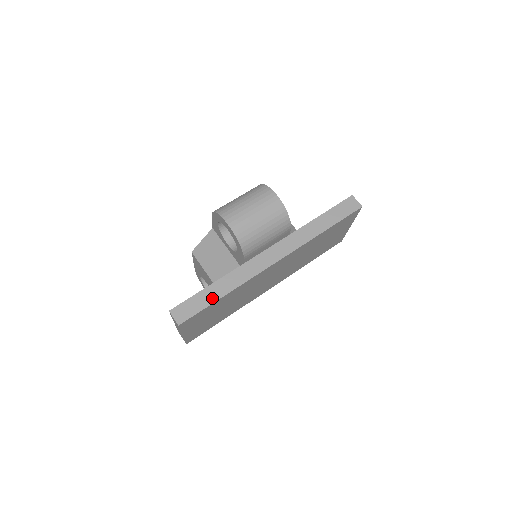
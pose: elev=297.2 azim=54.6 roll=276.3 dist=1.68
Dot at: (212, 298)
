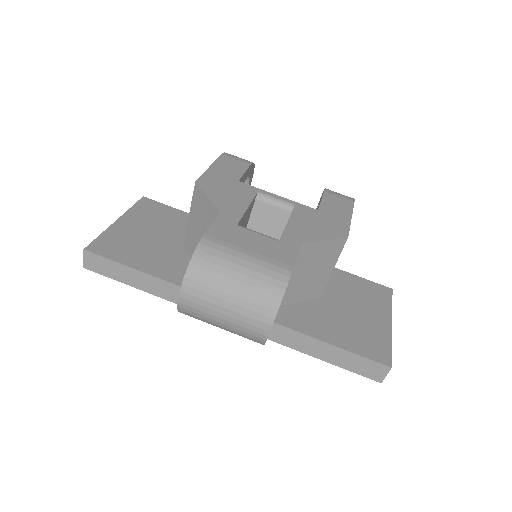
Dot at: (134, 282)
